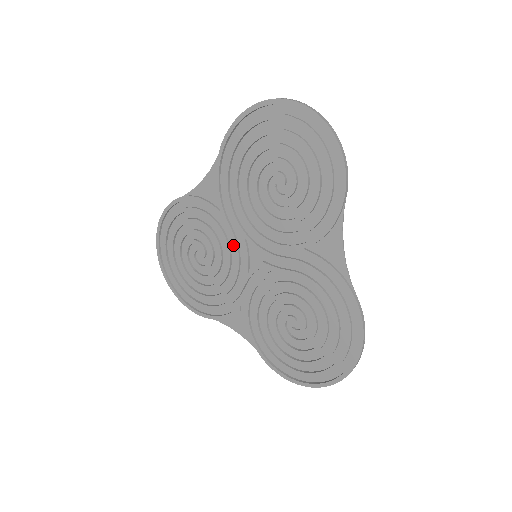
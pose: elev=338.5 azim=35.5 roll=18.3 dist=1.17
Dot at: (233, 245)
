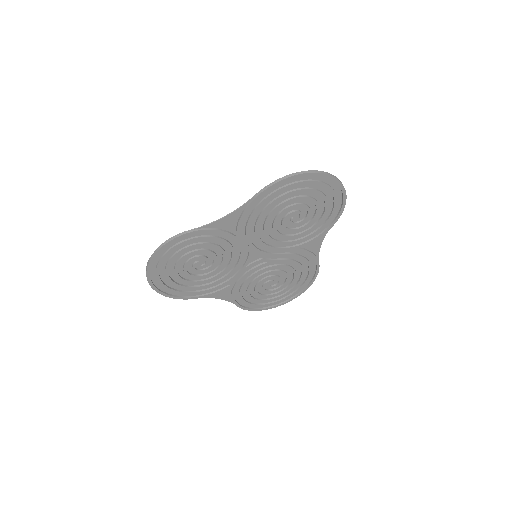
Dot at: (238, 253)
